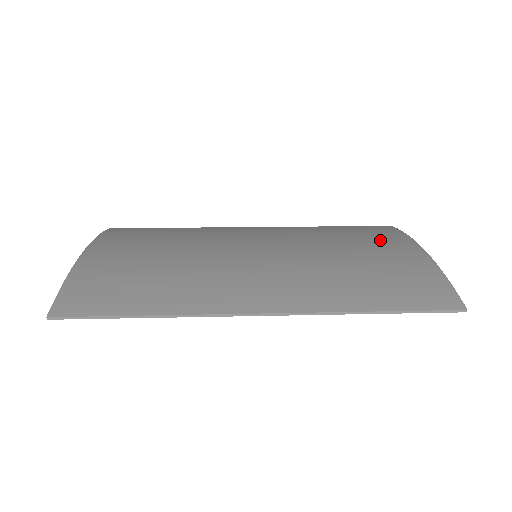
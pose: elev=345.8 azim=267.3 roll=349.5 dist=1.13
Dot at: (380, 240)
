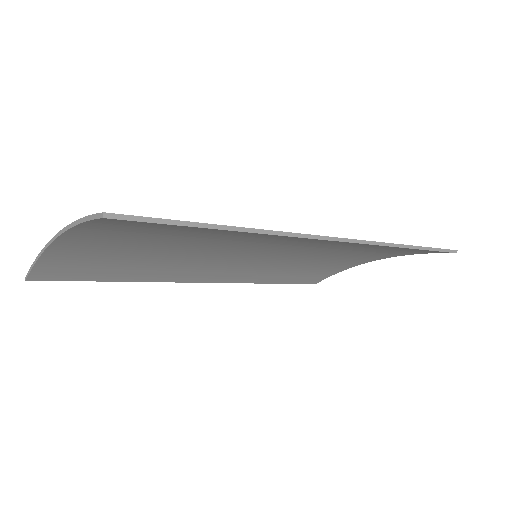
Dot at: occluded
